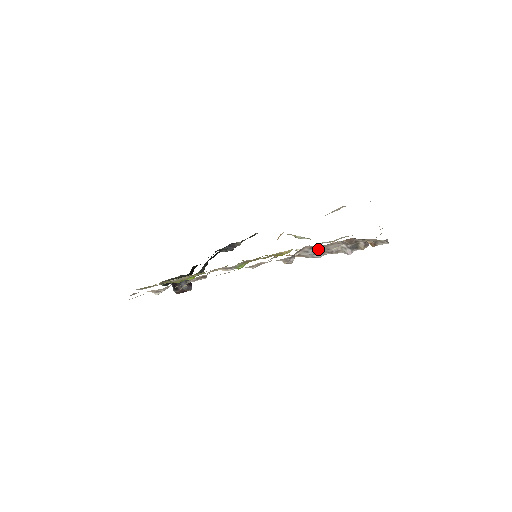
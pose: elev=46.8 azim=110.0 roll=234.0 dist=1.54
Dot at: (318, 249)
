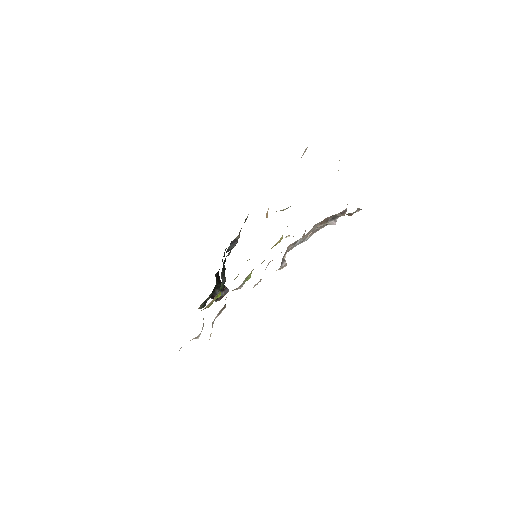
Dot at: occluded
